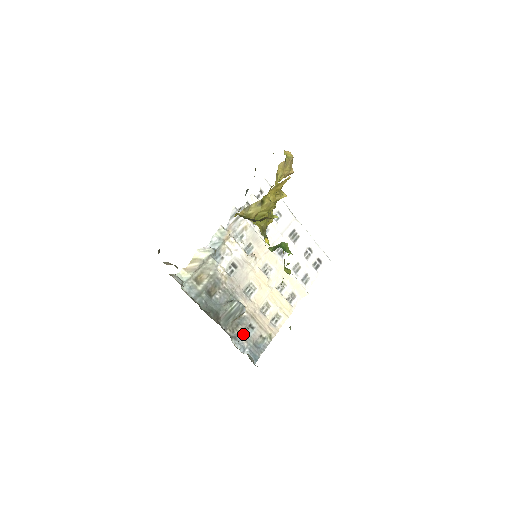
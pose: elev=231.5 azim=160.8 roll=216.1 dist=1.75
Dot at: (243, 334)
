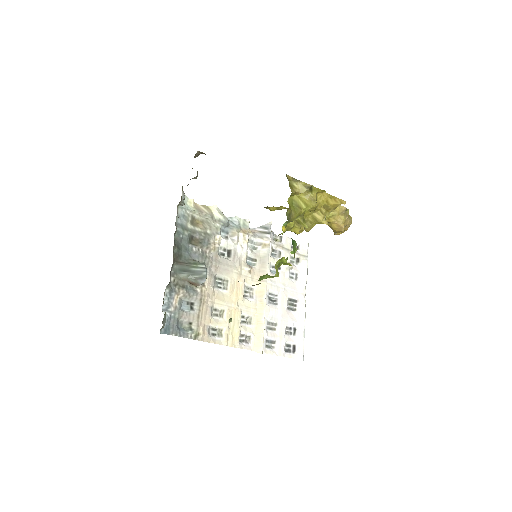
Dot at: (180, 300)
